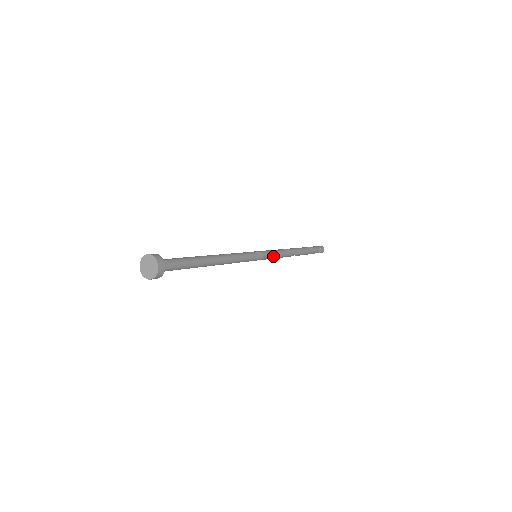
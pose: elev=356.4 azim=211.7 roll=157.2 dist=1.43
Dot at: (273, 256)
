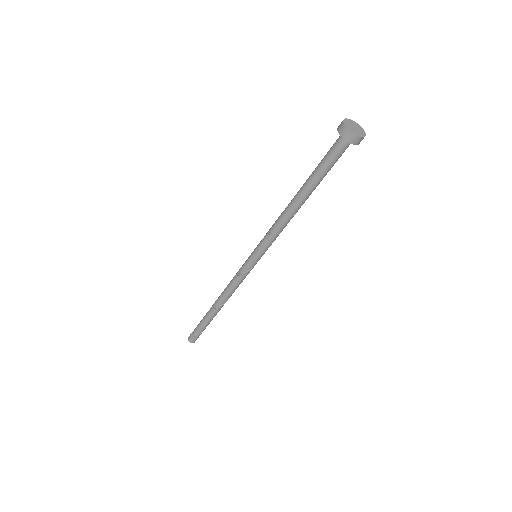
Dot at: (245, 277)
